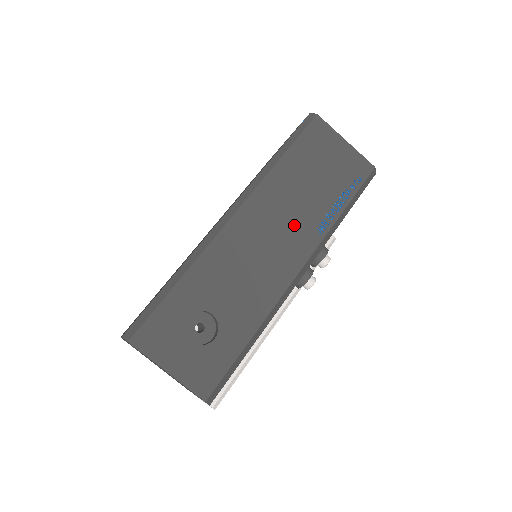
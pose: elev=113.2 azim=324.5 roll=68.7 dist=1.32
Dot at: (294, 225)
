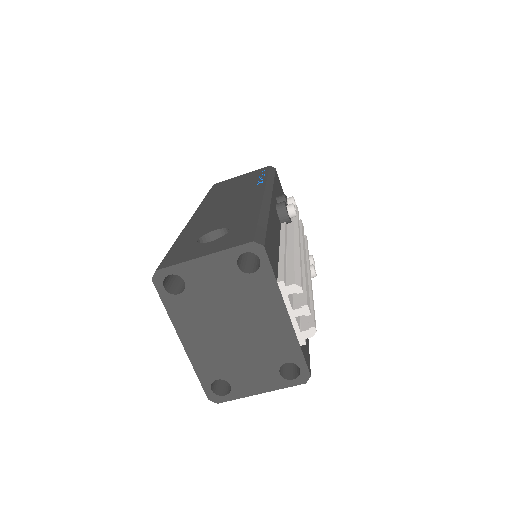
Dot at: (239, 194)
